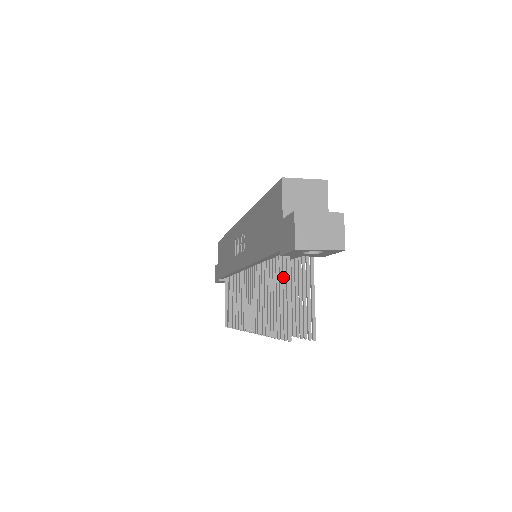
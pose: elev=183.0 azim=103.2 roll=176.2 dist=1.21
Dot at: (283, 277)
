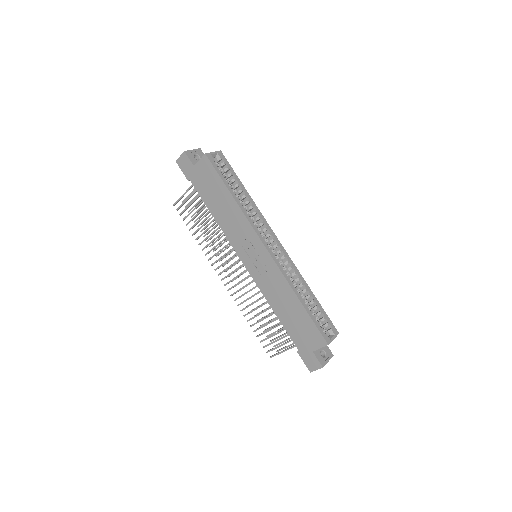
Dot at: occluded
